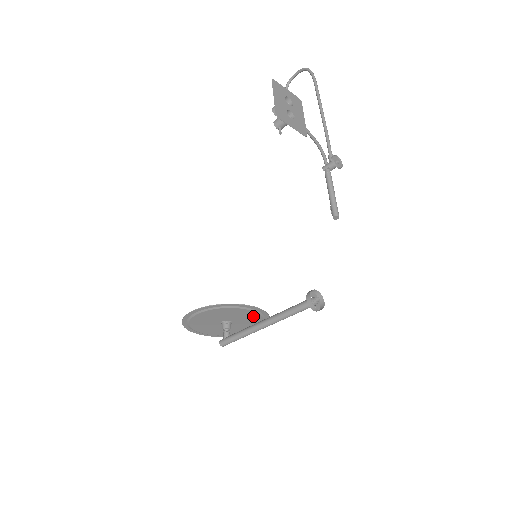
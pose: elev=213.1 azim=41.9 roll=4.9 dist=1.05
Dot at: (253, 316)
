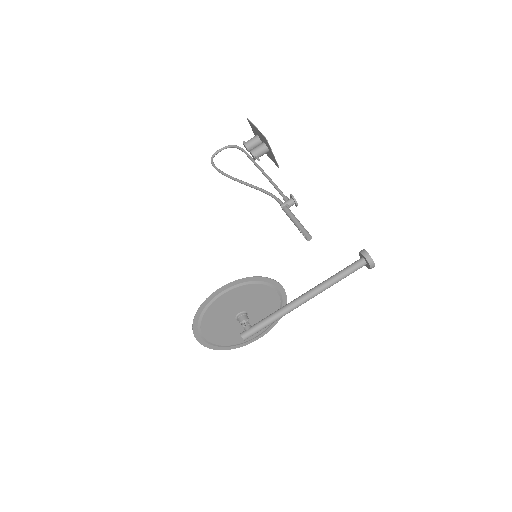
Dot at: (273, 306)
